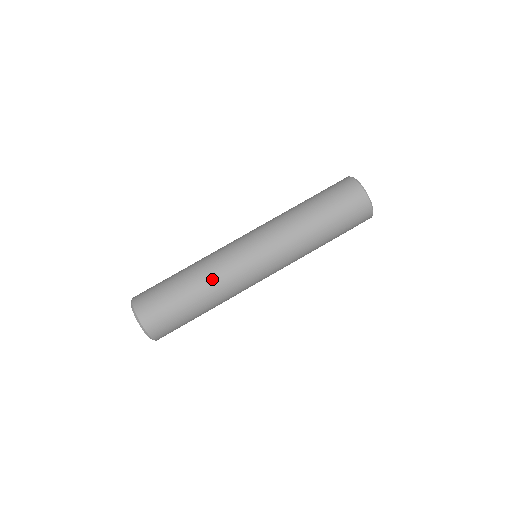
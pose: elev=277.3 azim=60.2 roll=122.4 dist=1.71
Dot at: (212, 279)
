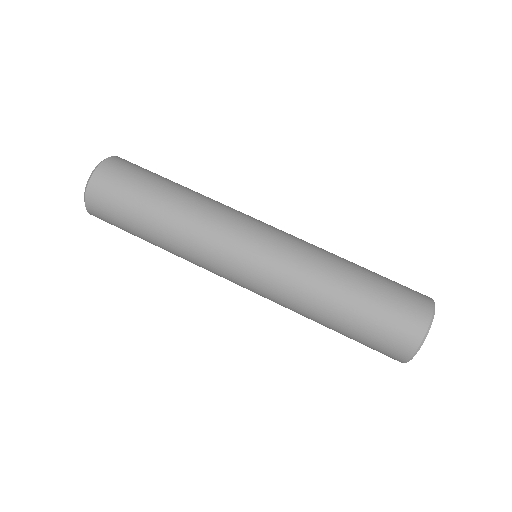
Dot at: (181, 240)
